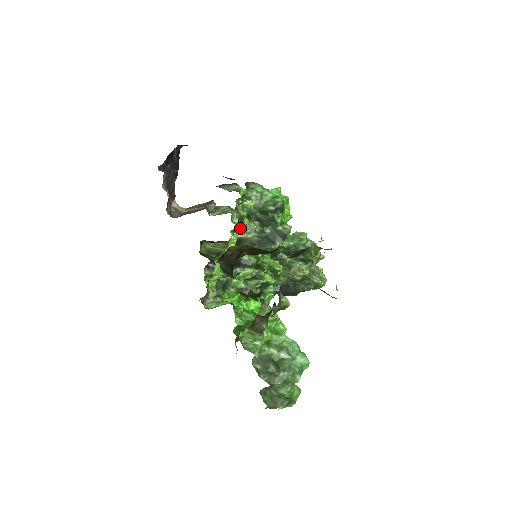
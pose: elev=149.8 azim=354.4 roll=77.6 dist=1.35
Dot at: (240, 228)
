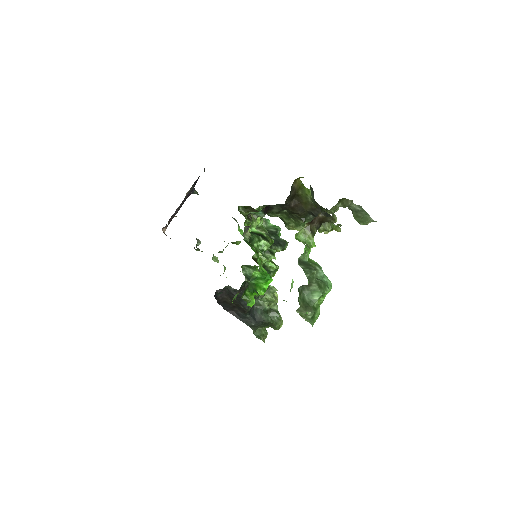
Dot at: occluded
